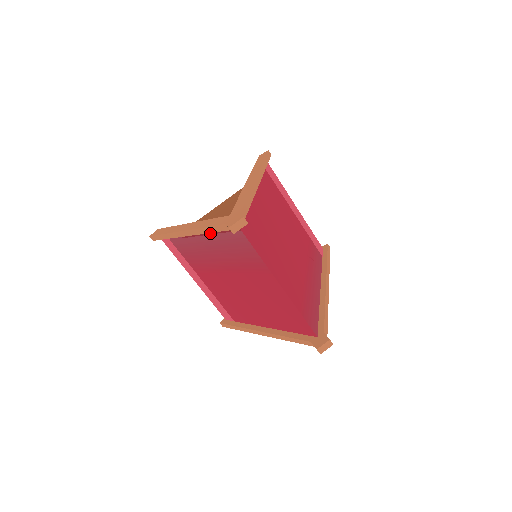
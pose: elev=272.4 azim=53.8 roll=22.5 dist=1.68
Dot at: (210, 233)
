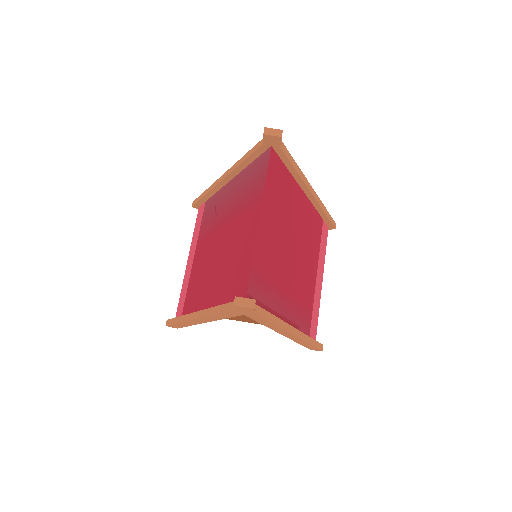
Dot at: (243, 173)
